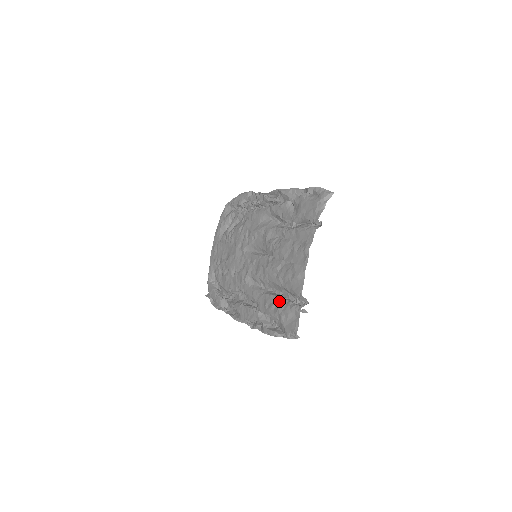
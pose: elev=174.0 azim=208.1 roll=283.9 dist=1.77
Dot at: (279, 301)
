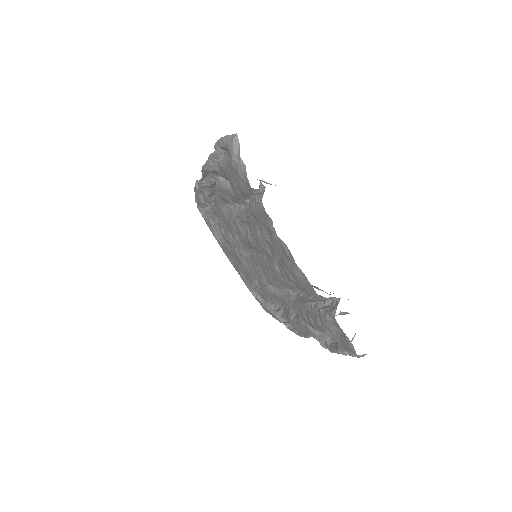
Dot at: (310, 311)
